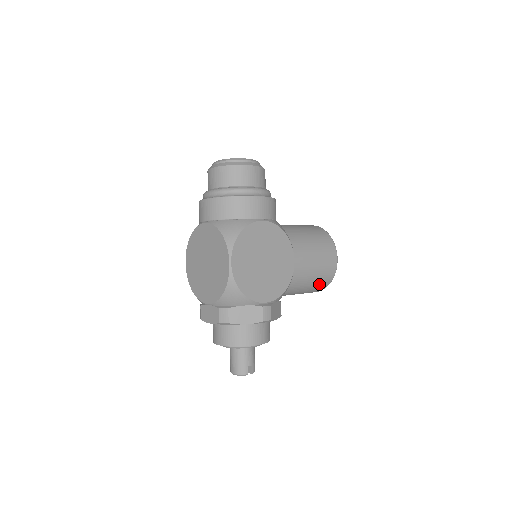
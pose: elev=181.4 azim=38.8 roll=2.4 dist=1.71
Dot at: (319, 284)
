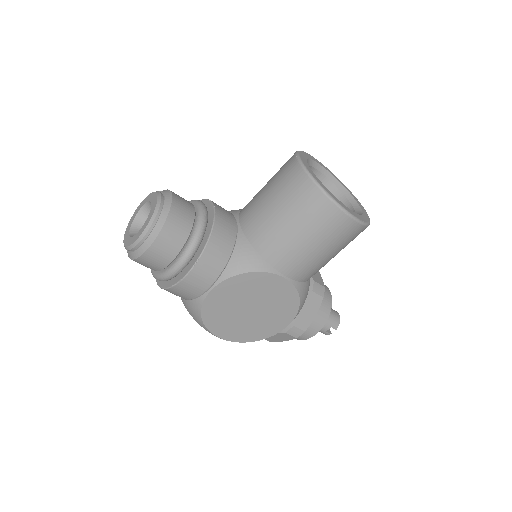
Dot at: occluded
